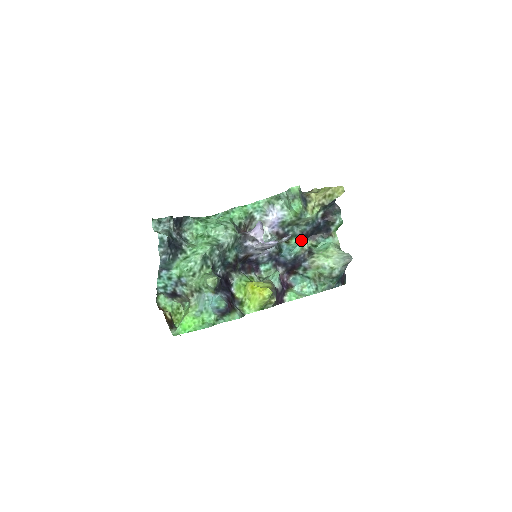
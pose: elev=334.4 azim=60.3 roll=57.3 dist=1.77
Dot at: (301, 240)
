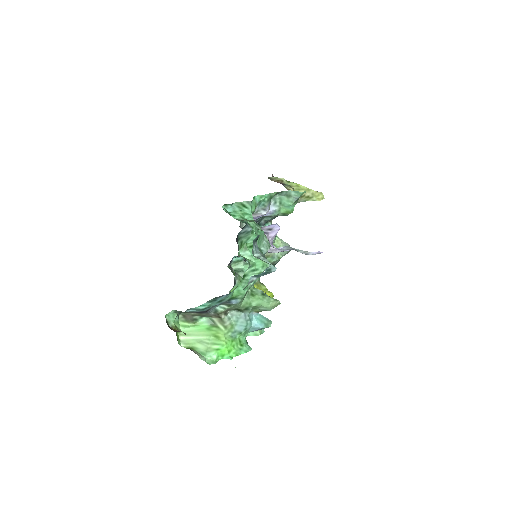
Dot at: occluded
